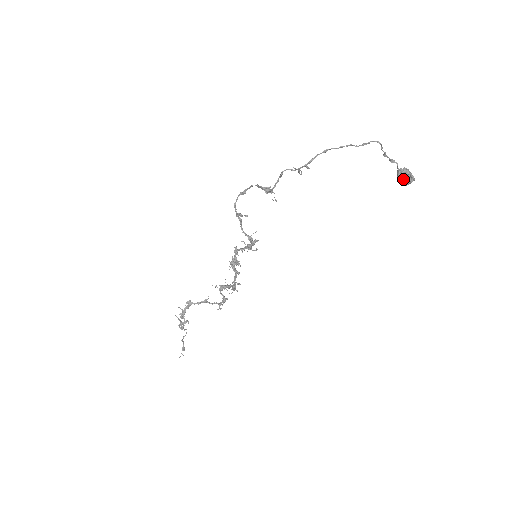
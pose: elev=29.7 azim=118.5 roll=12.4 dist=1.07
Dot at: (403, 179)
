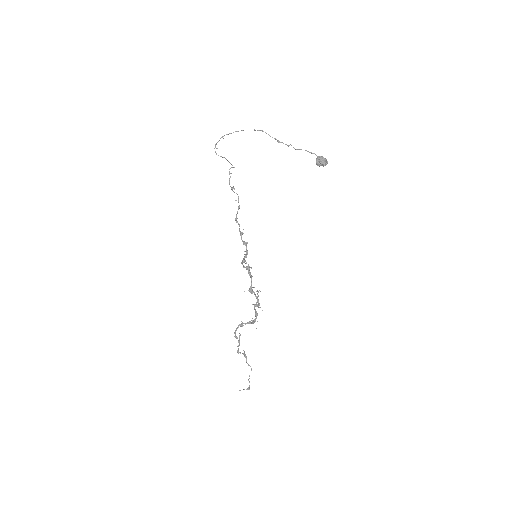
Dot at: (316, 161)
